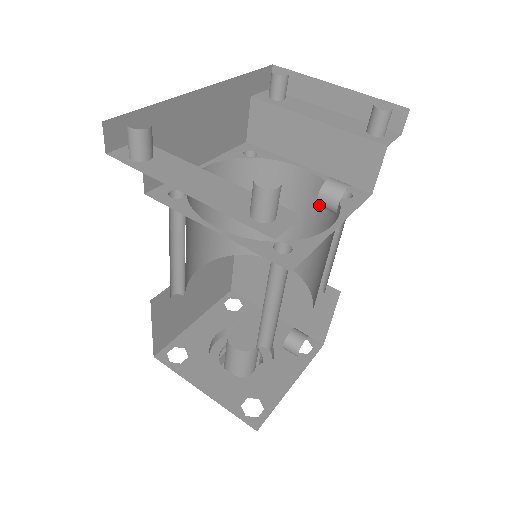
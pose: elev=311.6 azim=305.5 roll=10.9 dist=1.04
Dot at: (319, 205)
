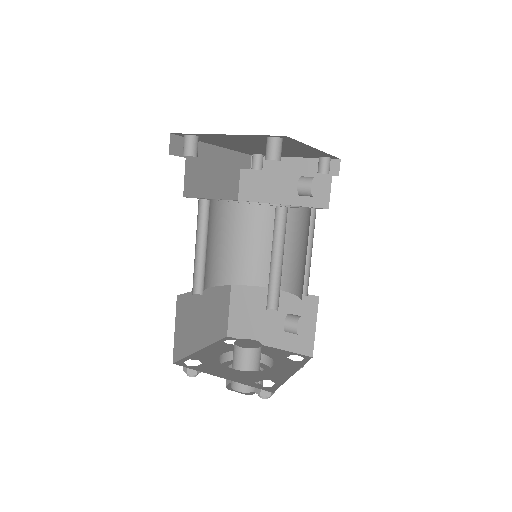
Dot at: (299, 192)
